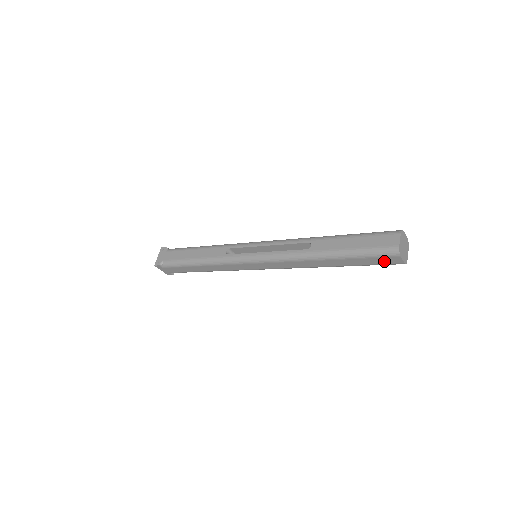
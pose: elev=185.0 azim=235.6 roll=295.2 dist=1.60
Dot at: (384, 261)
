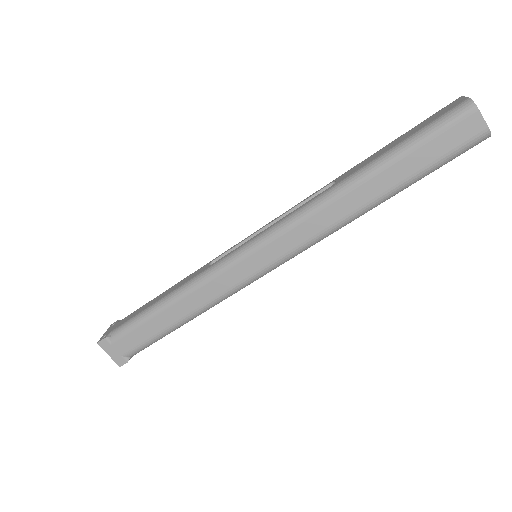
Dot at: (456, 138)
